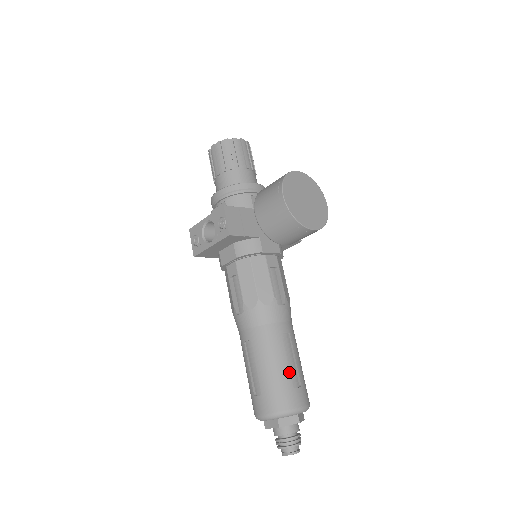
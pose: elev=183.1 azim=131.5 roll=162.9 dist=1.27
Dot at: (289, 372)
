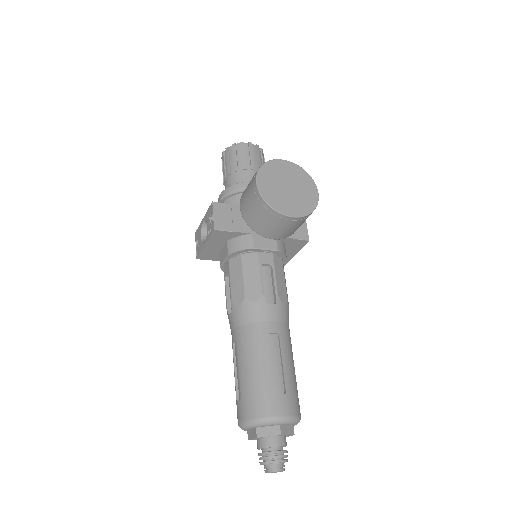
Dot at: (271, 375)
